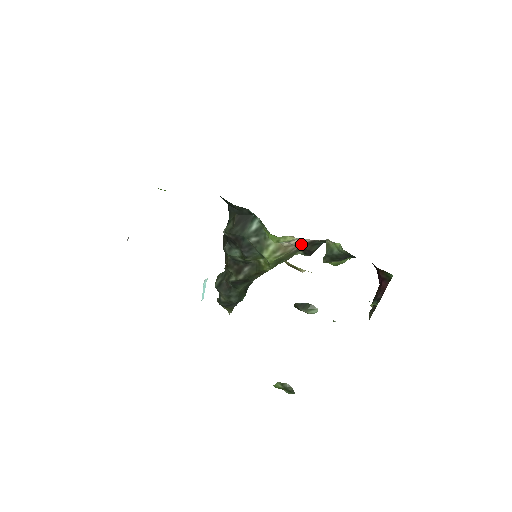
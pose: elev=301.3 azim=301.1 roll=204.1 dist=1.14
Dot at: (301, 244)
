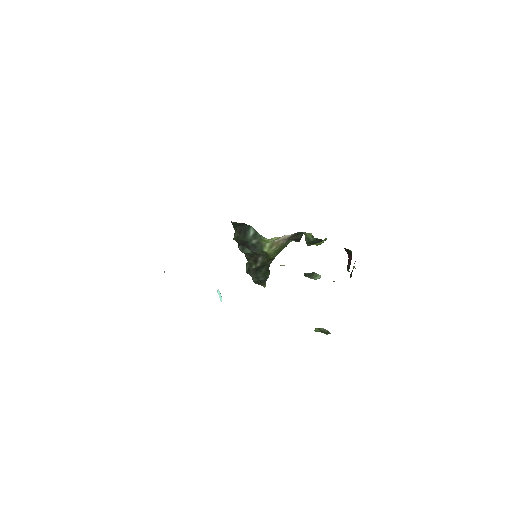
Dot at: (287, 238)
